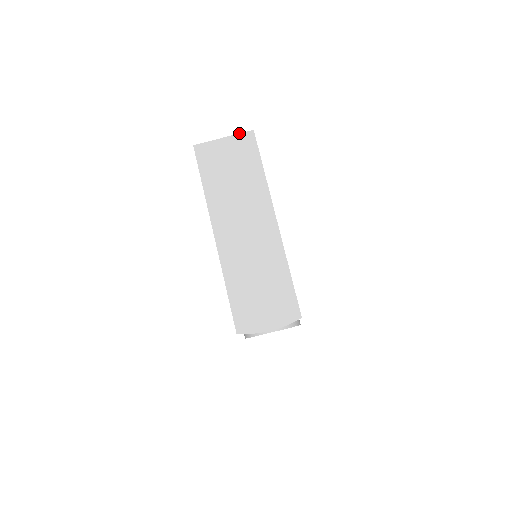
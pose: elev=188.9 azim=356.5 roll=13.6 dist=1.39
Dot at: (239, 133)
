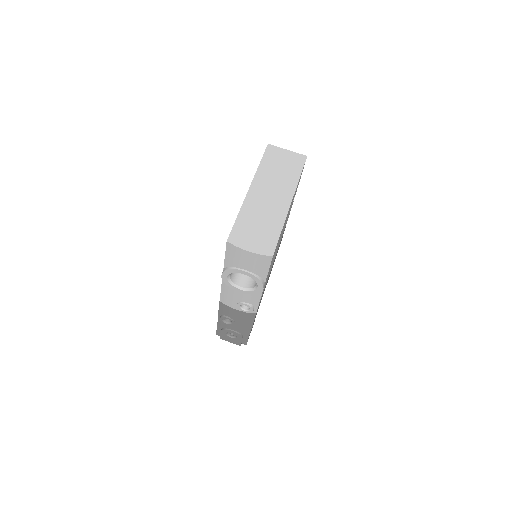
Dot at: (298, 153)
